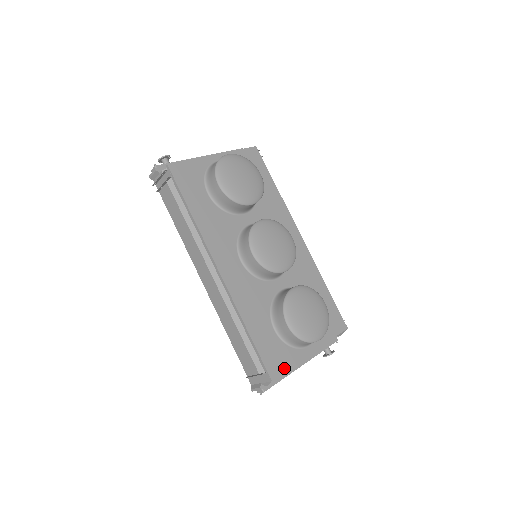
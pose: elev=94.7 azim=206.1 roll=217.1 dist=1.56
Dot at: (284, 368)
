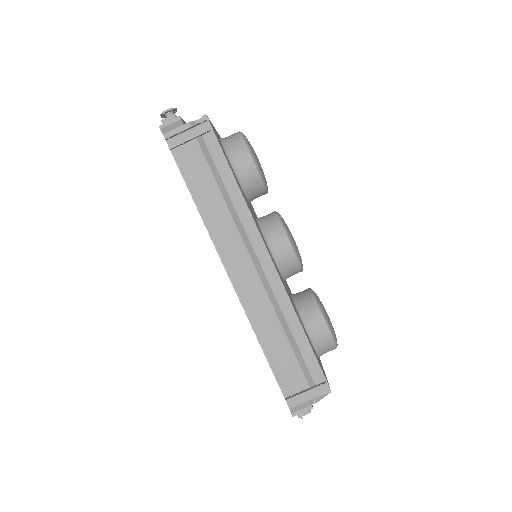
Dot at: (326, 378)
